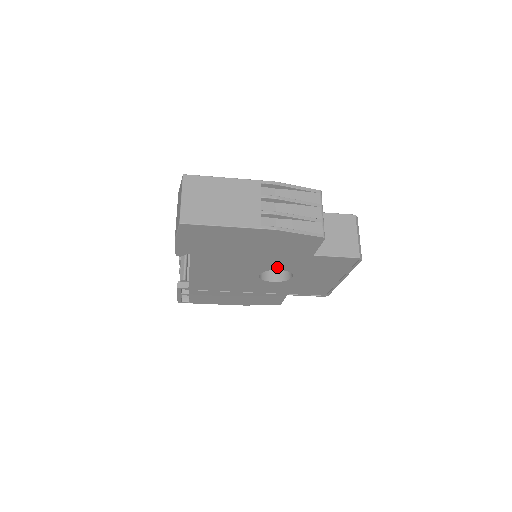
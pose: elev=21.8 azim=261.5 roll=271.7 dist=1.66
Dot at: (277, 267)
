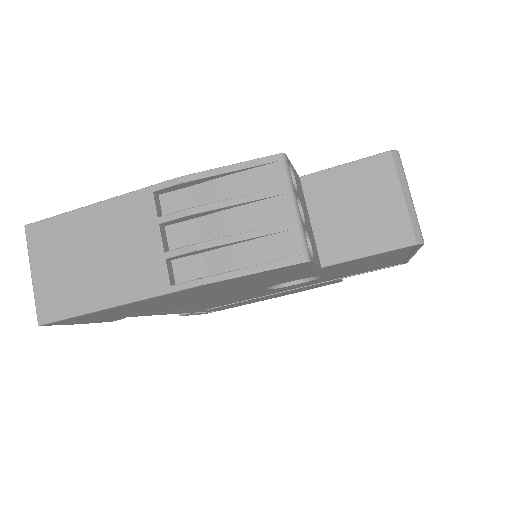
Dot at: (280, 282)
